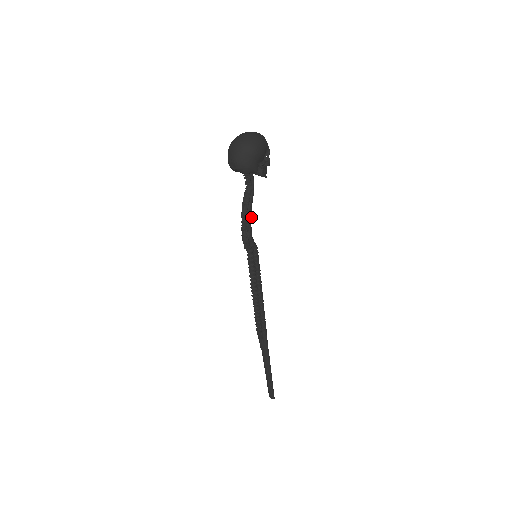
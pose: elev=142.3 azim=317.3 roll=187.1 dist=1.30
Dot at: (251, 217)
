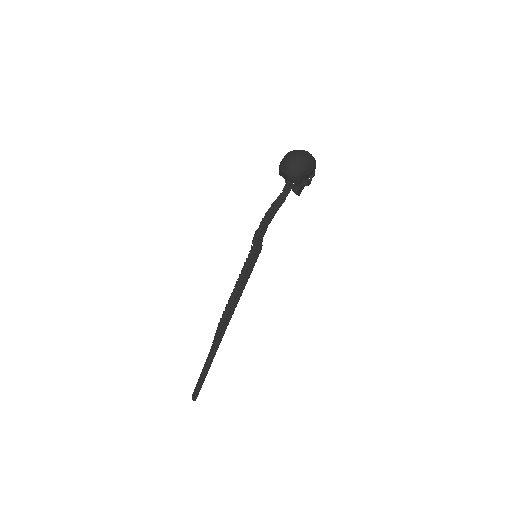
Dot at: occluded
